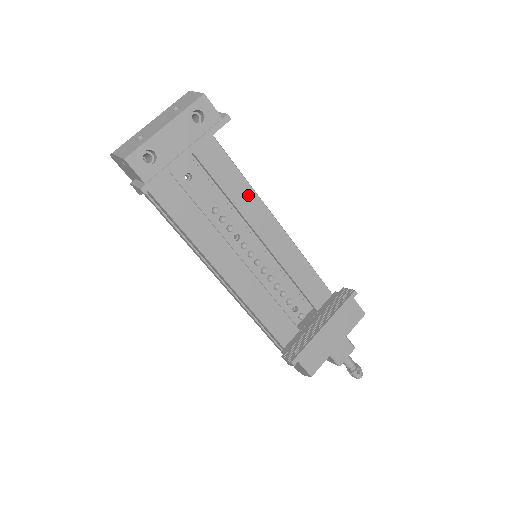
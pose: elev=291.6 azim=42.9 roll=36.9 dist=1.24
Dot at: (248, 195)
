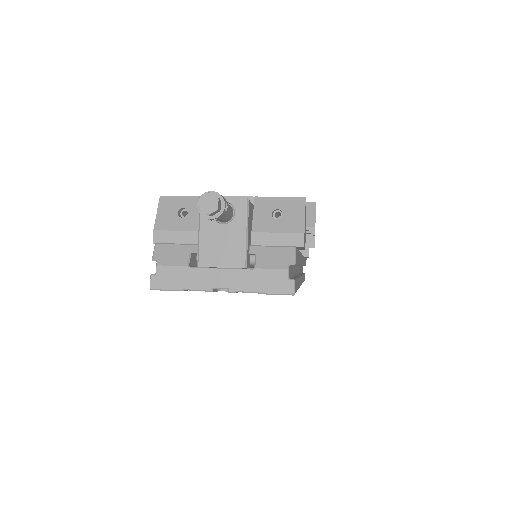
Dot at: occluded
